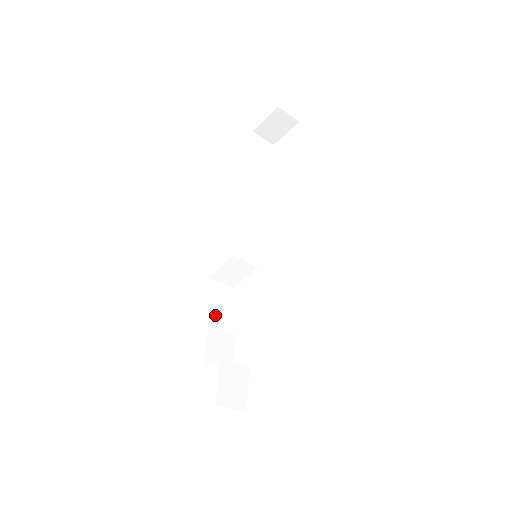
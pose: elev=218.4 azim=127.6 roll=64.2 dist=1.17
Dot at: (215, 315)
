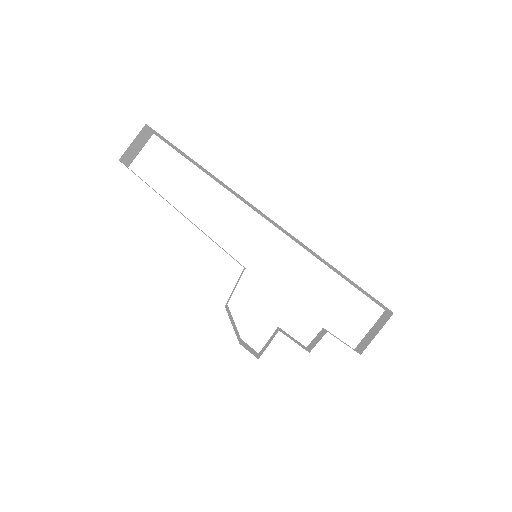
Dot at: (238, 335)
